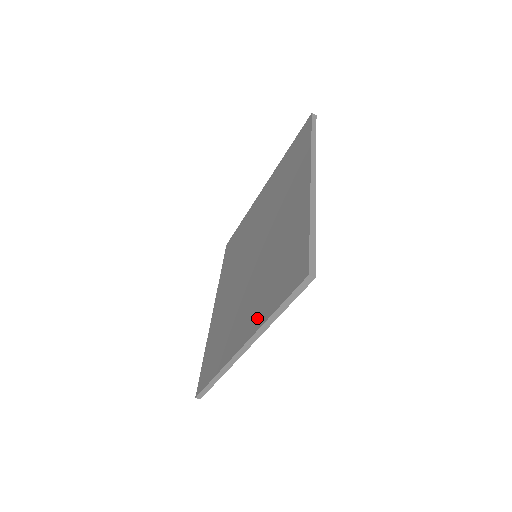
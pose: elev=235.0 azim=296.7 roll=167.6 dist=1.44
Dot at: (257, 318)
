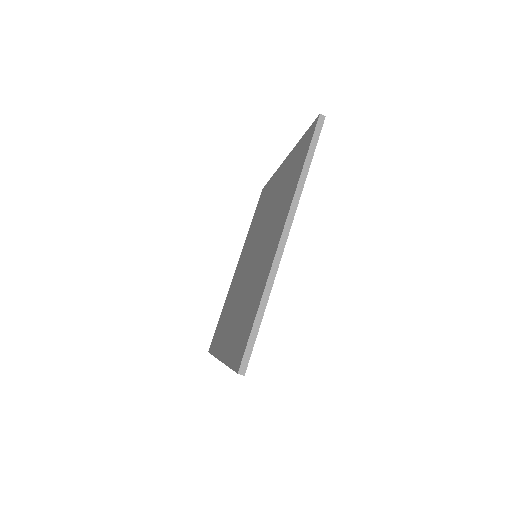
Dot at: (287, 206)
